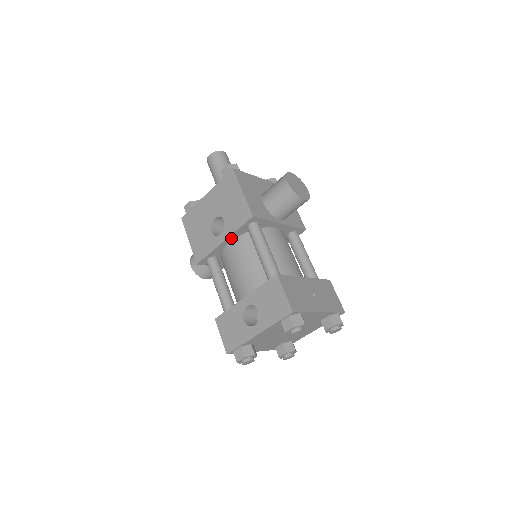
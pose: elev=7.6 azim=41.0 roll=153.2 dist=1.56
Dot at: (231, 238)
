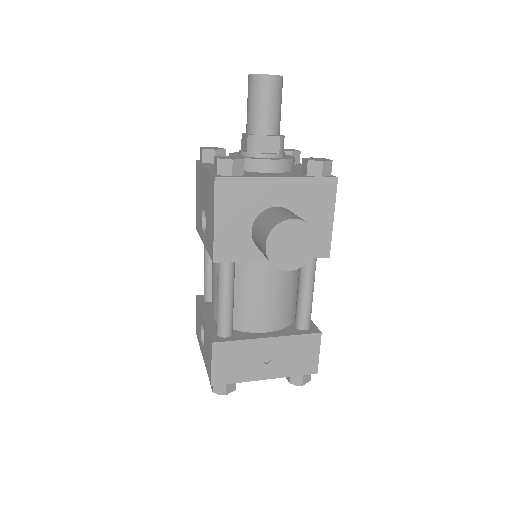
Dot at: occluded
